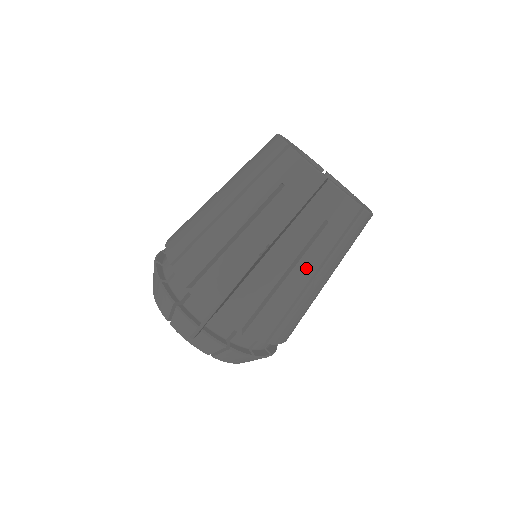
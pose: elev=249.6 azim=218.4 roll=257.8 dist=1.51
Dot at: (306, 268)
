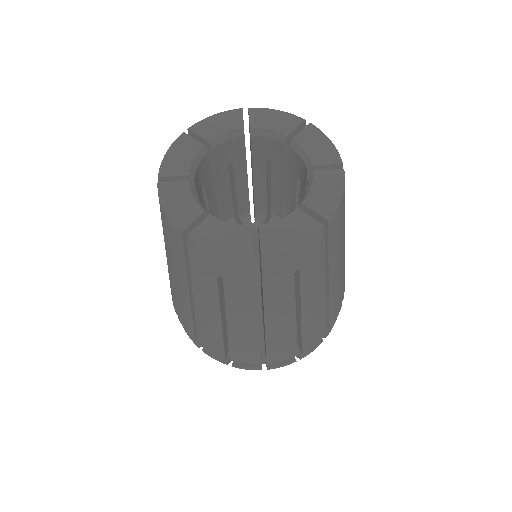
Dot at: (241, 316)
